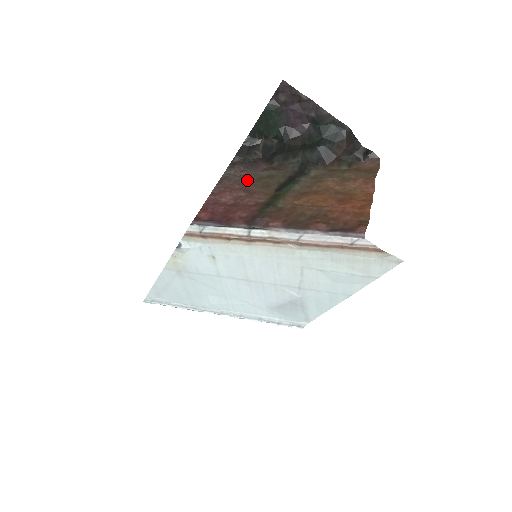
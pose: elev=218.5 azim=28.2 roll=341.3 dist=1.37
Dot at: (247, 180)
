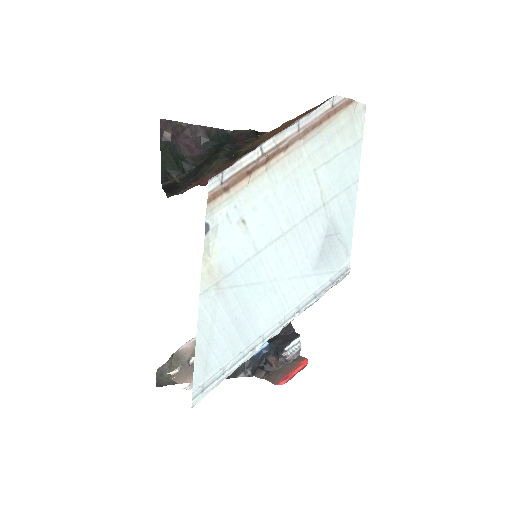
Dot at: occluded
